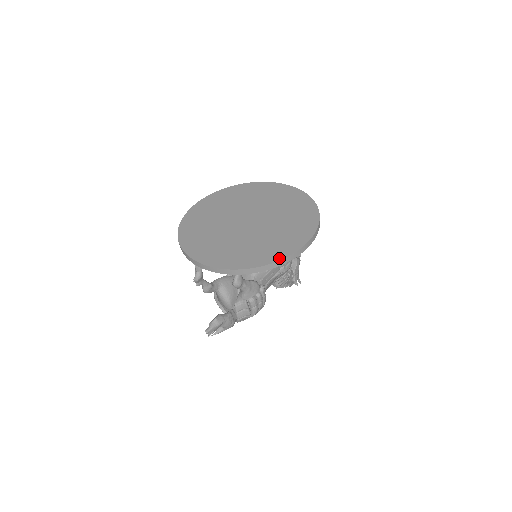
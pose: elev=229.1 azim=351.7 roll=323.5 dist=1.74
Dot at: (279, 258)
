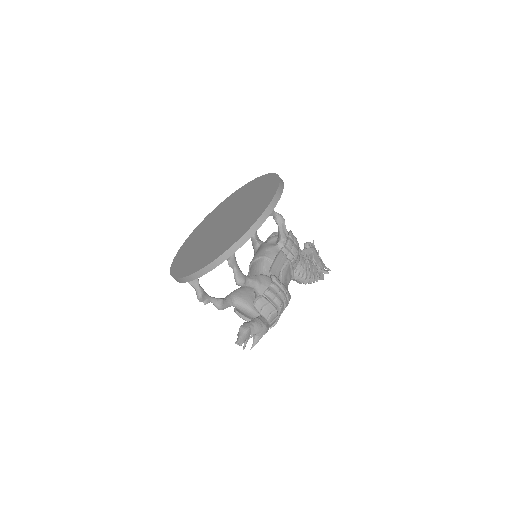
Dot at: (251, 225)
